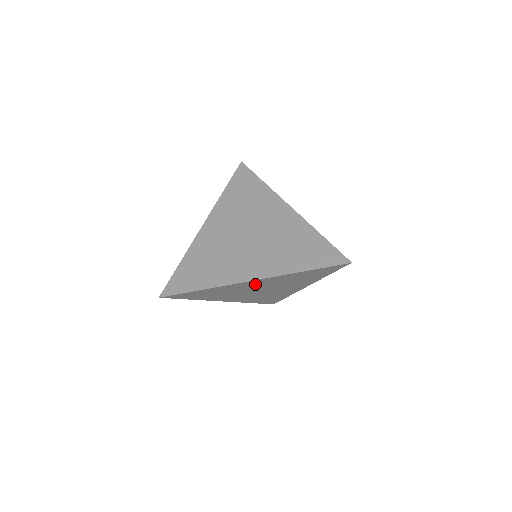
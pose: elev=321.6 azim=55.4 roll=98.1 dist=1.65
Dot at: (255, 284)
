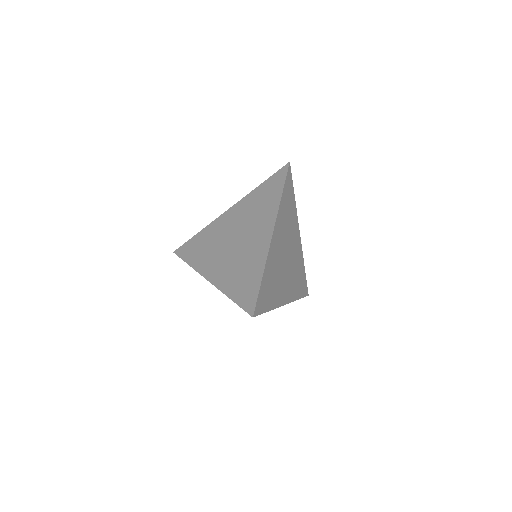
Dot at: occluded
